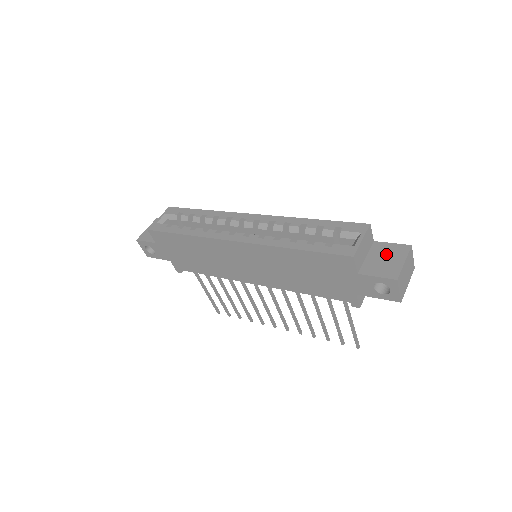
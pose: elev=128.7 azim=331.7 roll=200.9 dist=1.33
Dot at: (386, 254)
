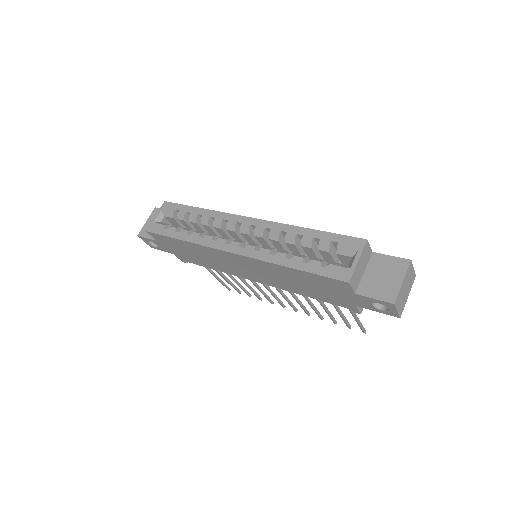
Dot at: (384, 270)
